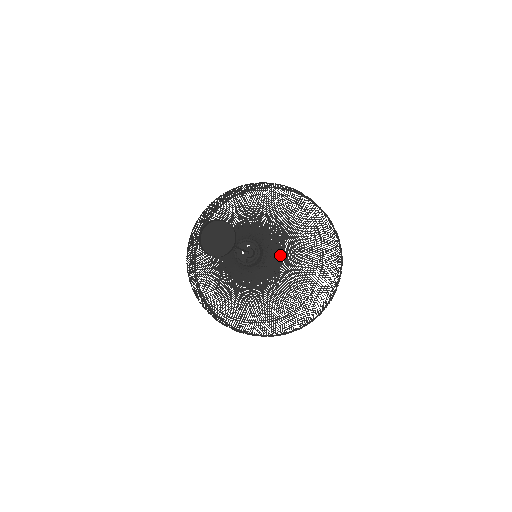
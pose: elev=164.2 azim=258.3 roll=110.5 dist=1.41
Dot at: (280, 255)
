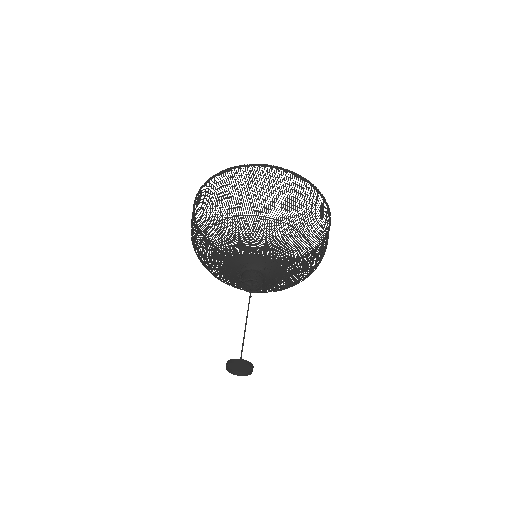
Dot at: (278, 273)
